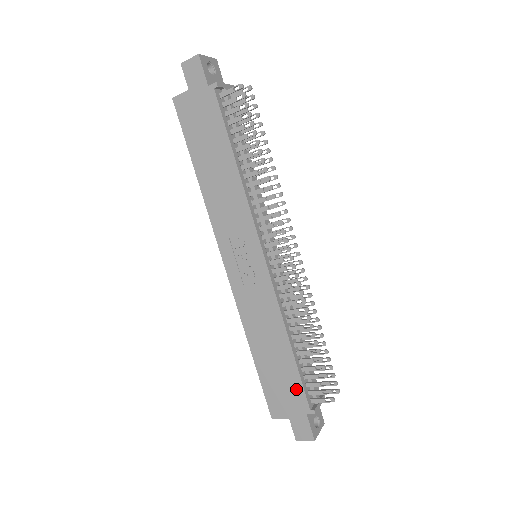
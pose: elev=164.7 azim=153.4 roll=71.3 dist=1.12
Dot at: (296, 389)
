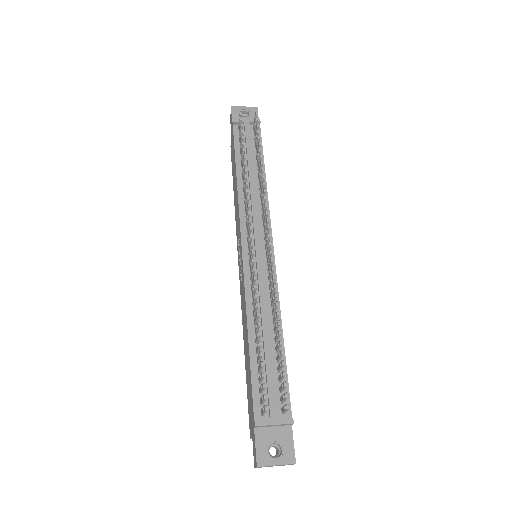
Dot at: (251, 394)
